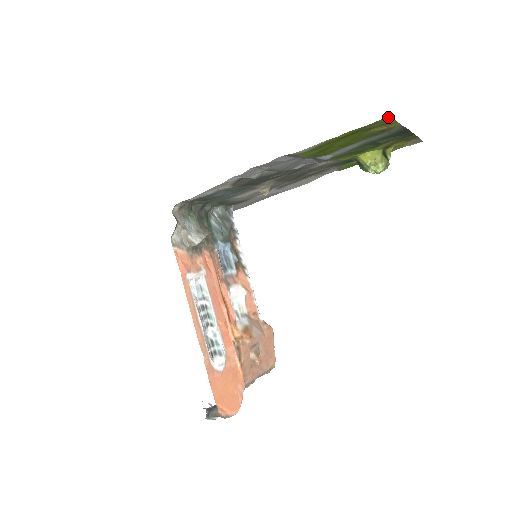
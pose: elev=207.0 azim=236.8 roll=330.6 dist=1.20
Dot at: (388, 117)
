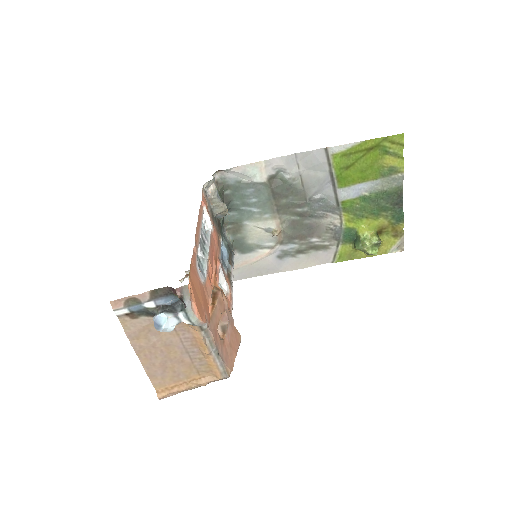
Dot at: (402, 136)
